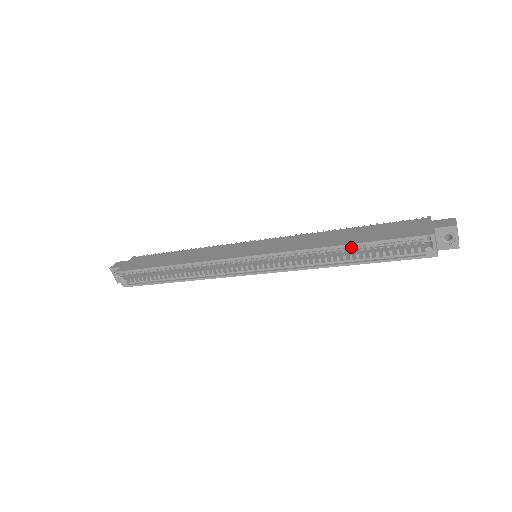
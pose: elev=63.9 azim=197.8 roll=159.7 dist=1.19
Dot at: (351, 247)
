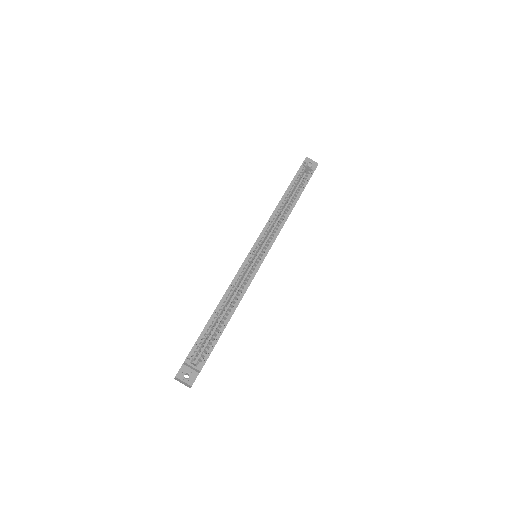
Dot at: (287, 196)
